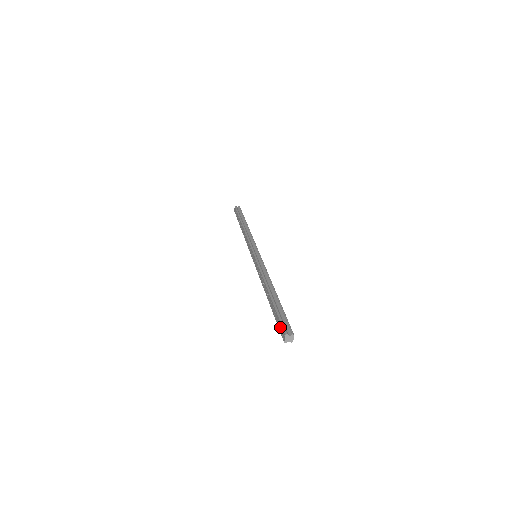
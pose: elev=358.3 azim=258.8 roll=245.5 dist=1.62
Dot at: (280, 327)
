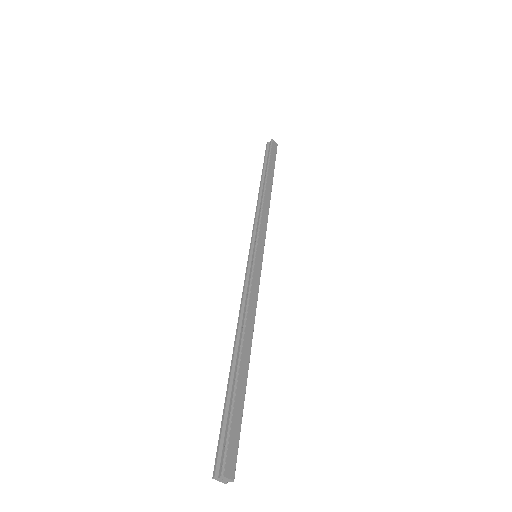
Dot at: (222, 448)
